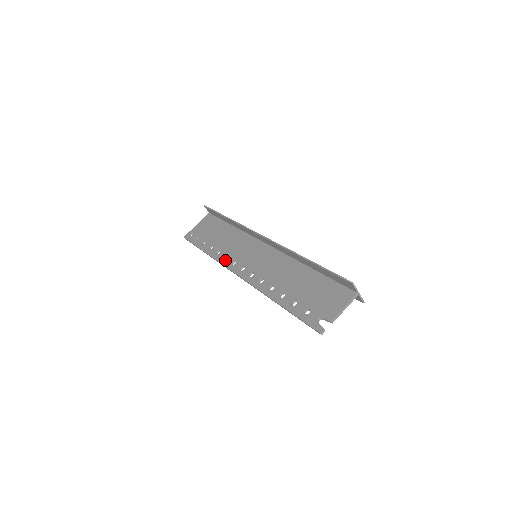
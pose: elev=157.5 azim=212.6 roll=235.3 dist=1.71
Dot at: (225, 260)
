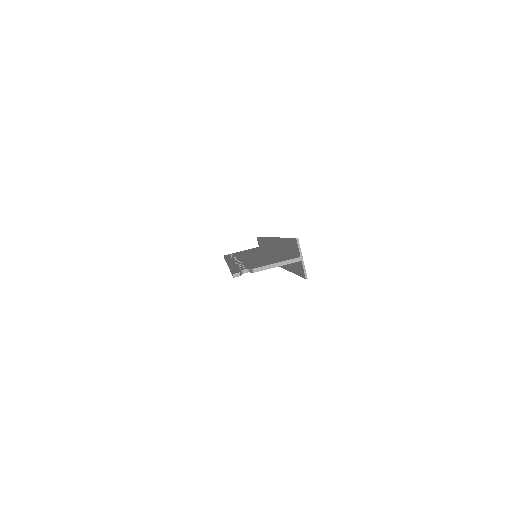
Dot at: (231, 258)
